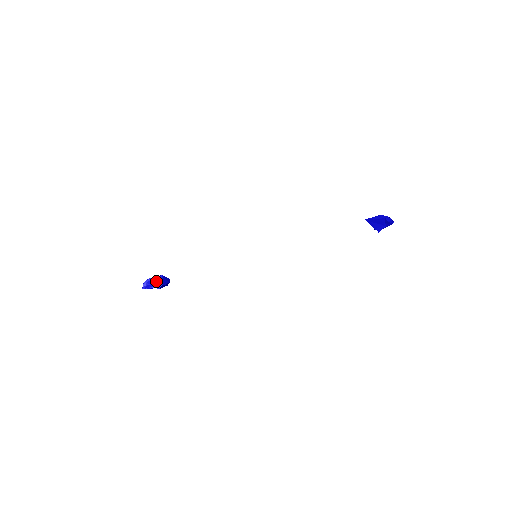
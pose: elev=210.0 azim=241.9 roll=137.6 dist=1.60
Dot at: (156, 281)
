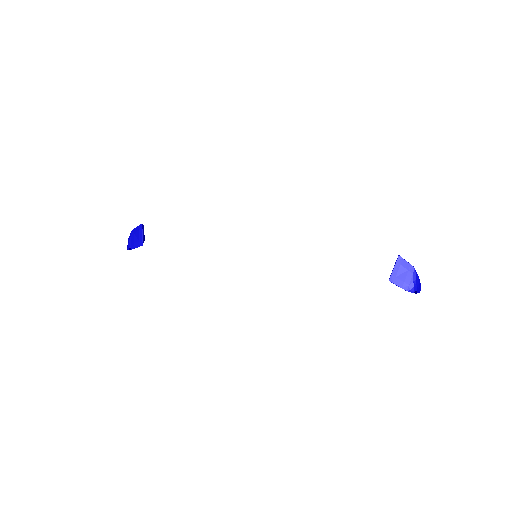
Dot at: (138, 245)
